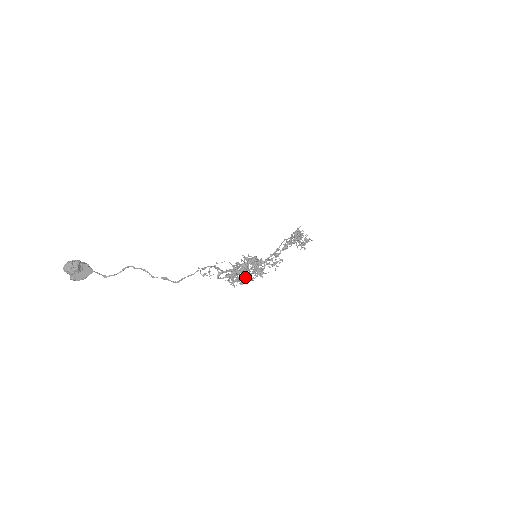
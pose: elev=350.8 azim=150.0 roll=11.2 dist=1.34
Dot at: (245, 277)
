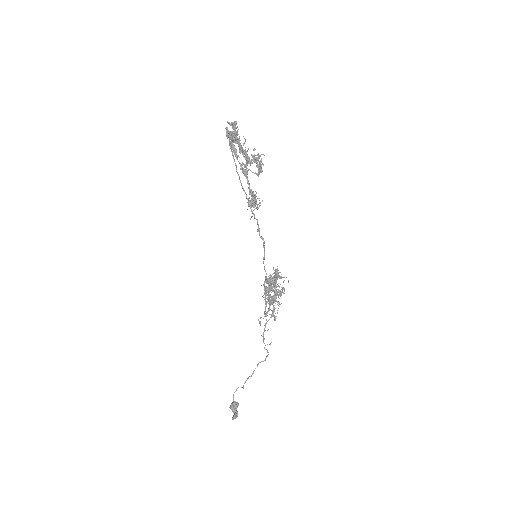
Dot at: occluded
